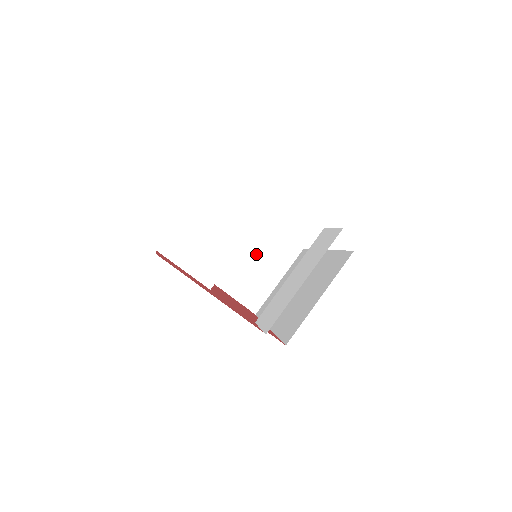
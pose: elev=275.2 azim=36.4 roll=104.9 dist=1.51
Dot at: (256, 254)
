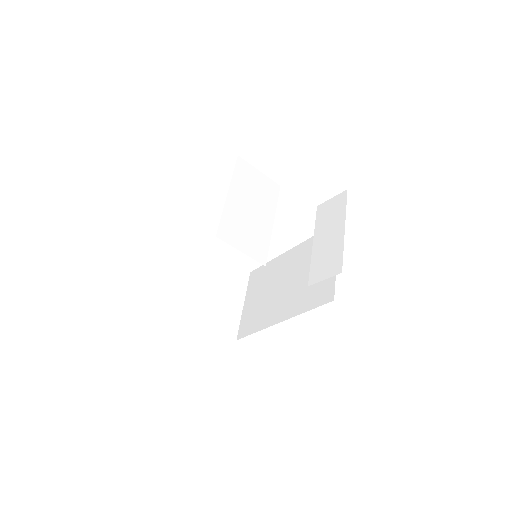
Dot at: (213, 288)
